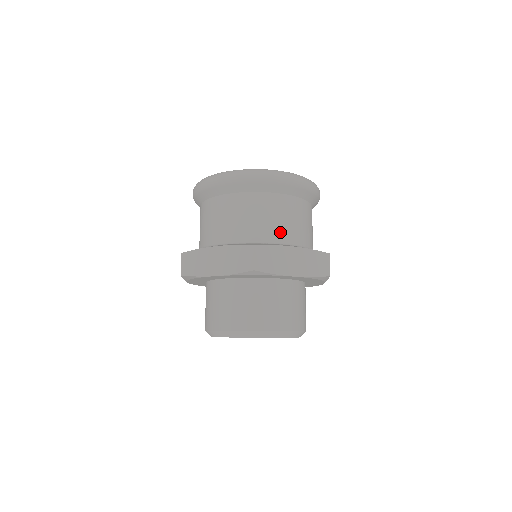
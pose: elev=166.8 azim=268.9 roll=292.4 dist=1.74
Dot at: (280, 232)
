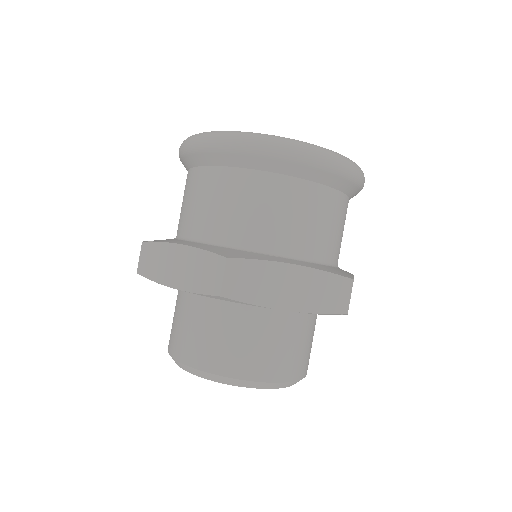
Dot at: (280, 237)
